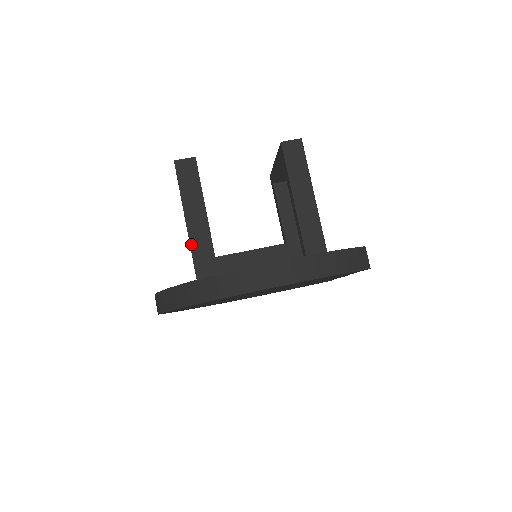
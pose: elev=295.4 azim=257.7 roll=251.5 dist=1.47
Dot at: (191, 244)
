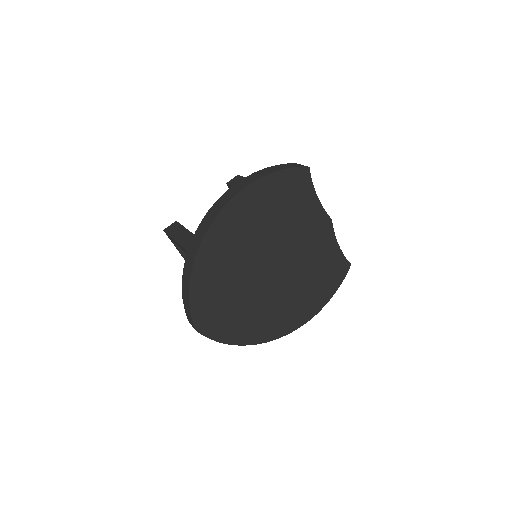
Dot at: (187, 250)
